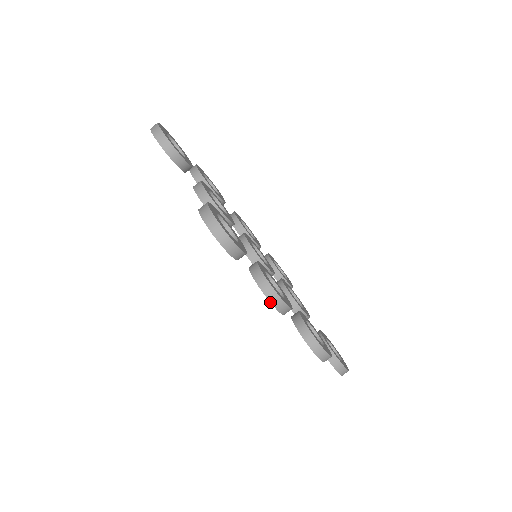
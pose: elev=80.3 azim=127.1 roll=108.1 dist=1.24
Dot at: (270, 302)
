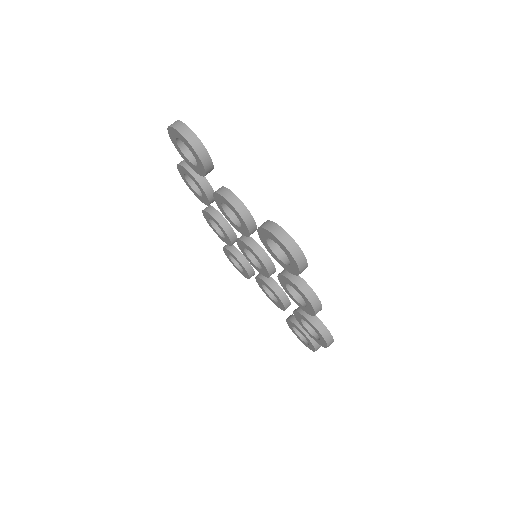
Dot at: (313, 308)
